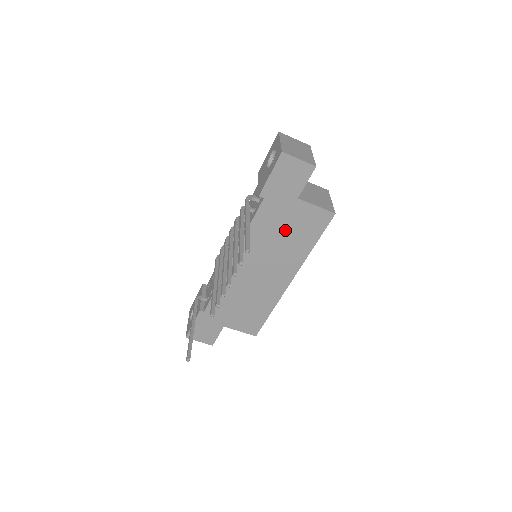
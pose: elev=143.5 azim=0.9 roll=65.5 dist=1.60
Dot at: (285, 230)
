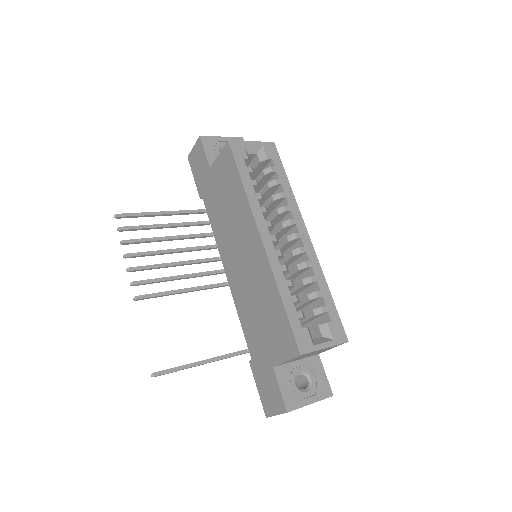
Dot at: (223, 200)
